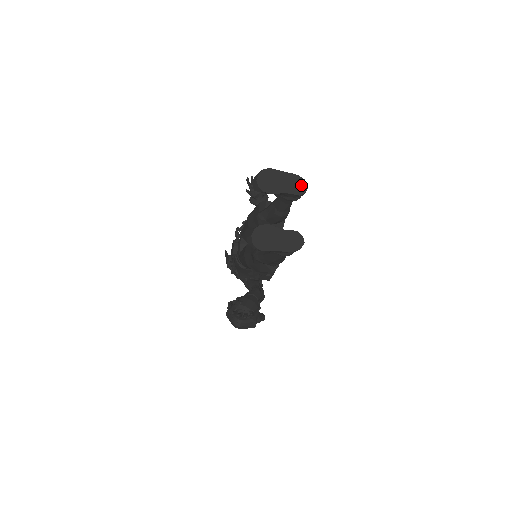
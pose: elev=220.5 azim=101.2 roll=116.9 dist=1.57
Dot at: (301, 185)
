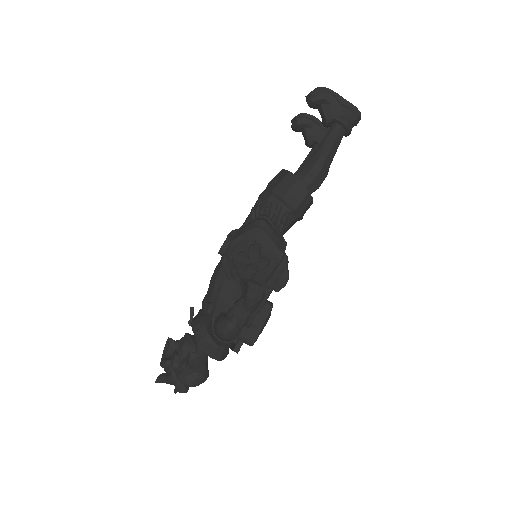
Dot at: occluded
